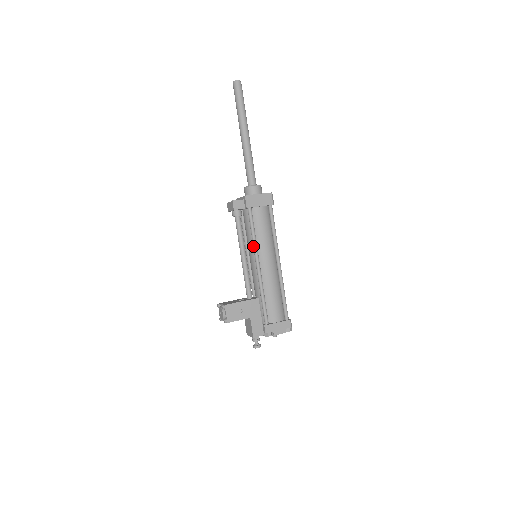
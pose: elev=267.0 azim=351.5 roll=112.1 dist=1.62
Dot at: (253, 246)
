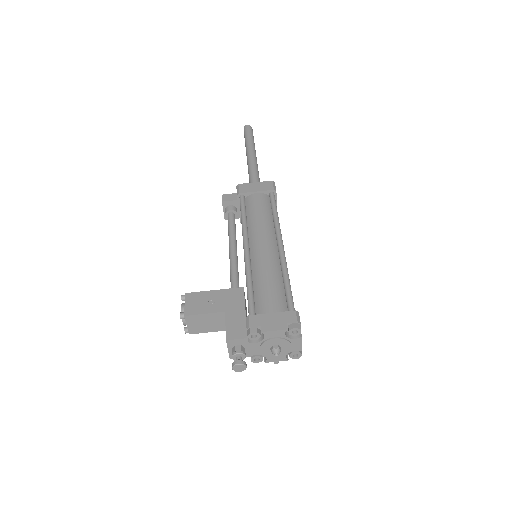
Dot at: occluded
